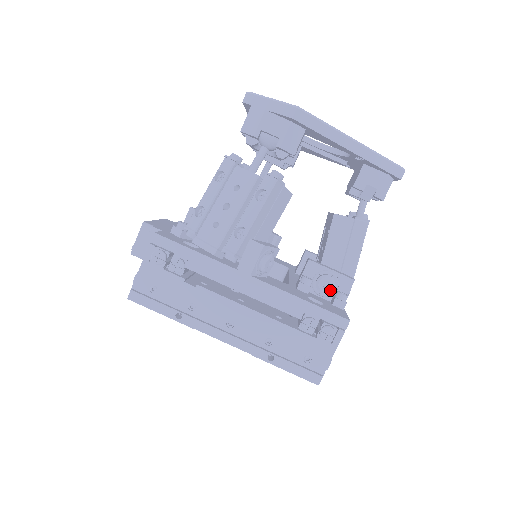
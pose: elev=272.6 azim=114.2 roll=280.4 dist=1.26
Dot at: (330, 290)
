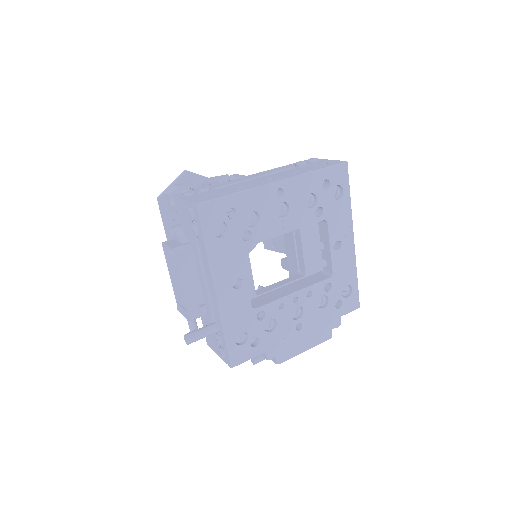
Dot at: occluded
